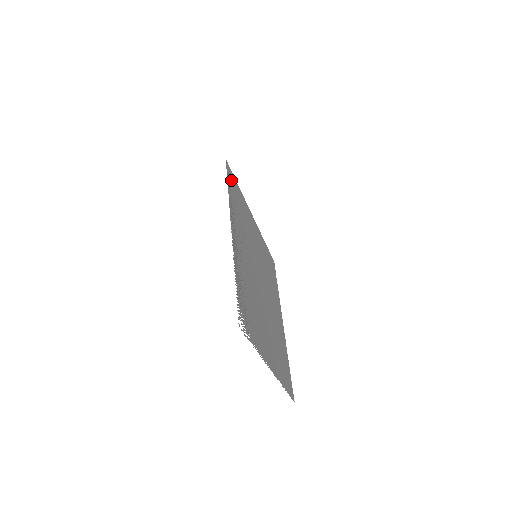
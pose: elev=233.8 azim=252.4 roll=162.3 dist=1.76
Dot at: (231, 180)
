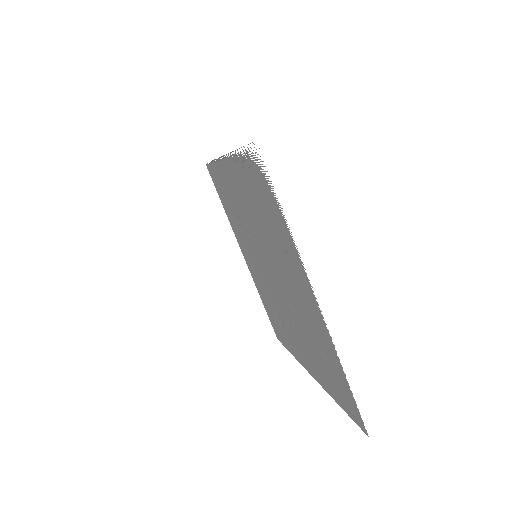
Dot at: (214, 177)
